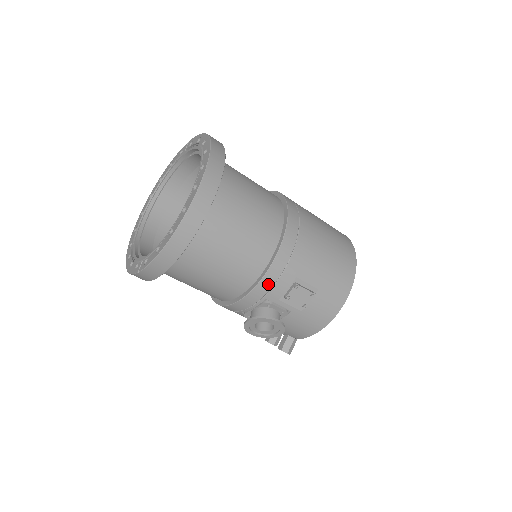
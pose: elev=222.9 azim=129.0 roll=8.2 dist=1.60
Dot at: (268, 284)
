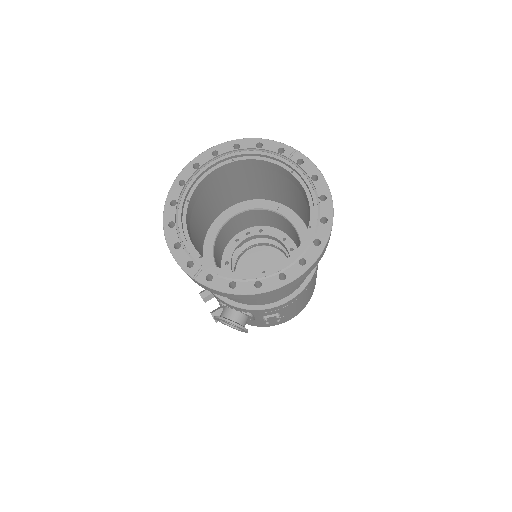
Dot at: (265, 311)
